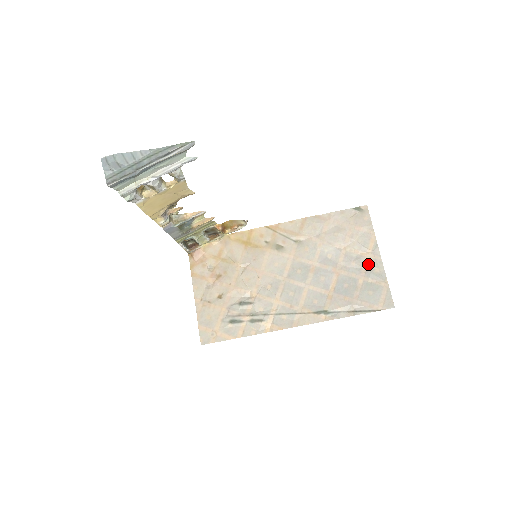
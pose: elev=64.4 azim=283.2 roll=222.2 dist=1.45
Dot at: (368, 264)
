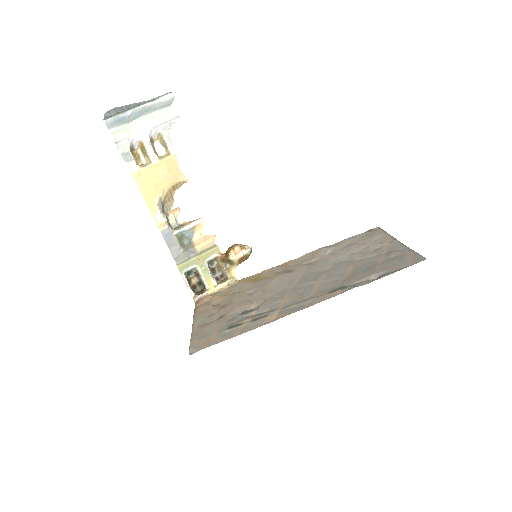
Dot at: (387, 250)
